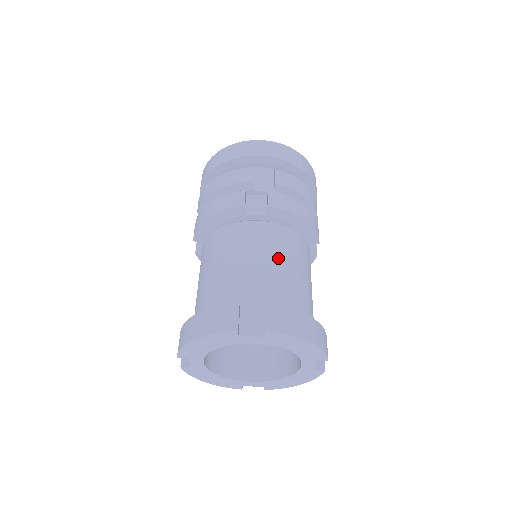
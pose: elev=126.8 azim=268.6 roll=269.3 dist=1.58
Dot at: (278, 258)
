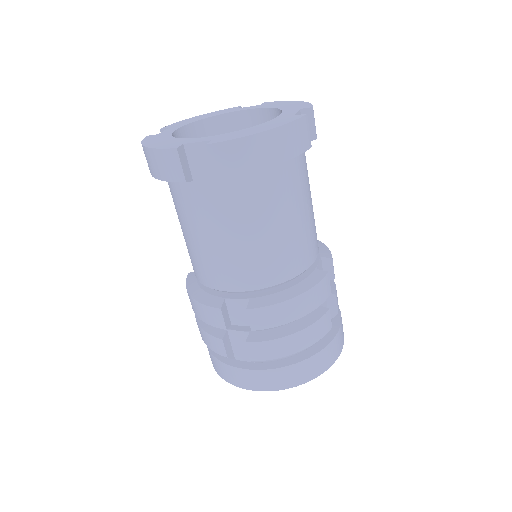
Dot at: occluded
